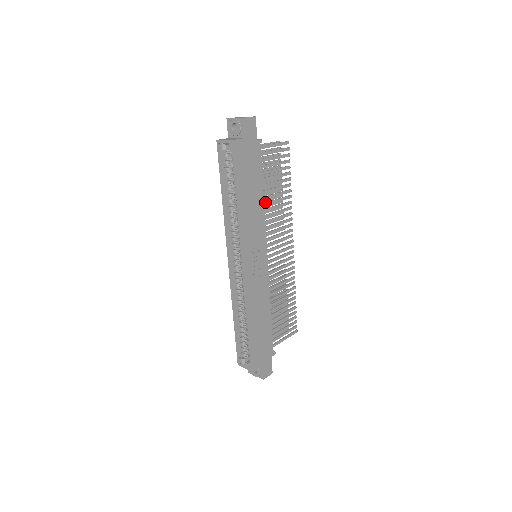
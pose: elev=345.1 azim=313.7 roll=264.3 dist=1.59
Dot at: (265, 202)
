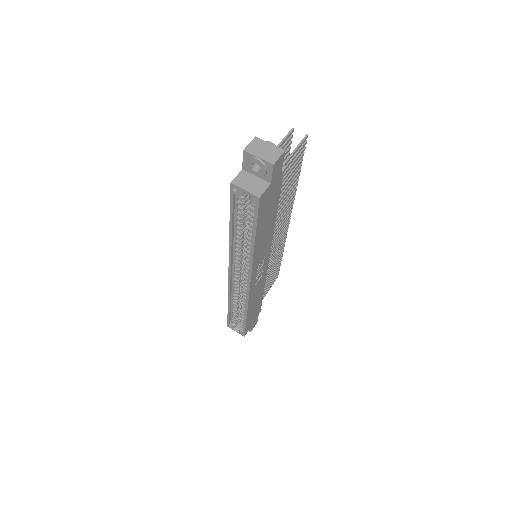
Dot at: occluded
